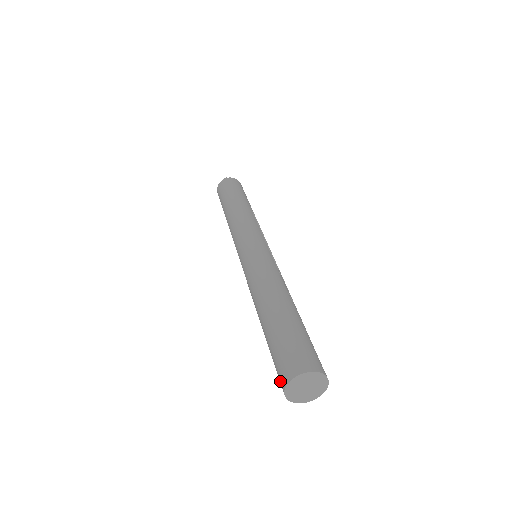
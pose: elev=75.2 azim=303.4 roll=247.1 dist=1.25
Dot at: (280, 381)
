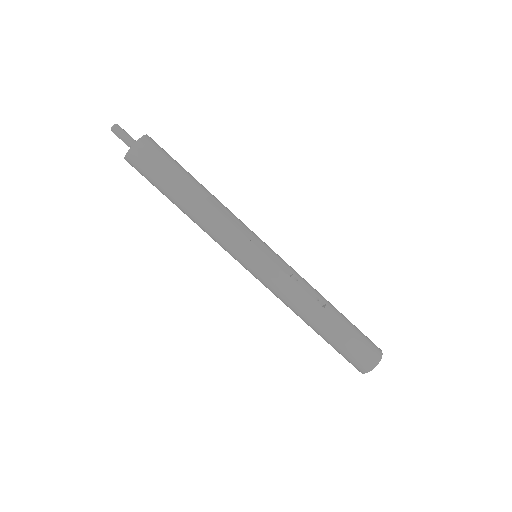
Dot at: occluded
